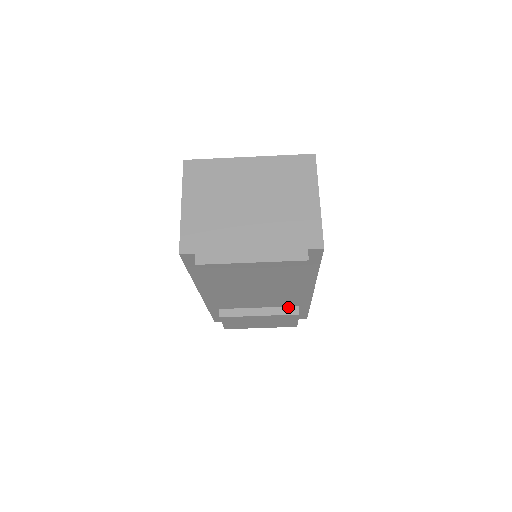
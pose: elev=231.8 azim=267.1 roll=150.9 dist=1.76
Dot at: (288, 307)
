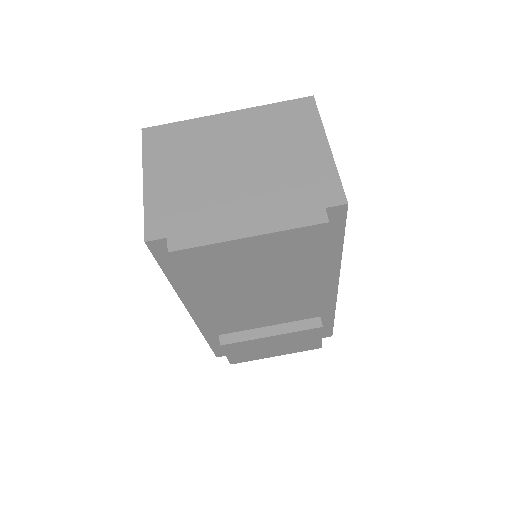
Dot at: (307, 320)
